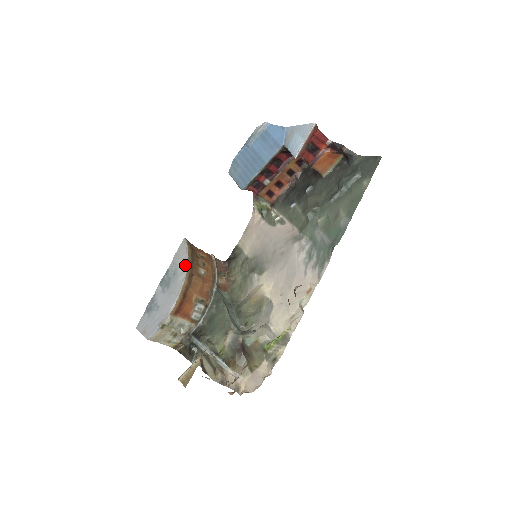
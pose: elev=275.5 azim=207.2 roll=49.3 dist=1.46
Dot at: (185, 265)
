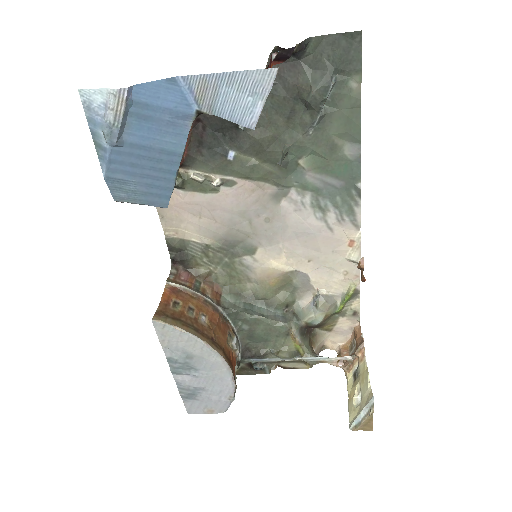
Dot at: (202, 345)
